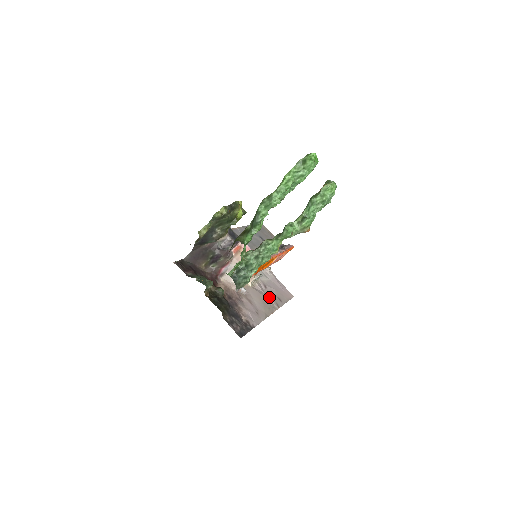
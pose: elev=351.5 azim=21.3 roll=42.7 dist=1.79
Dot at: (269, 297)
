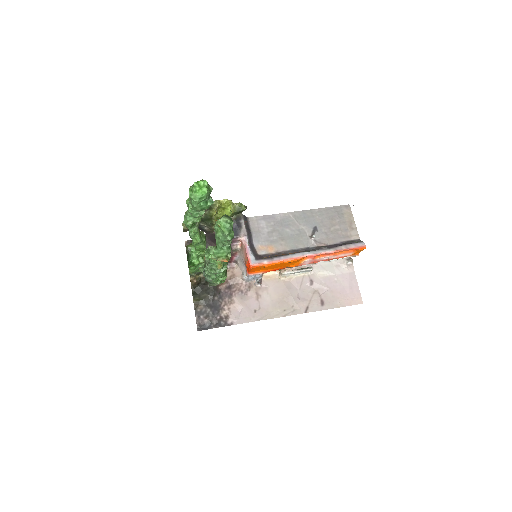
Dot at: (303, 296)
